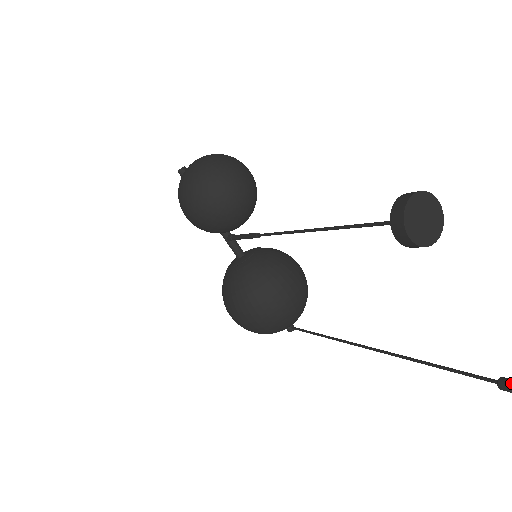
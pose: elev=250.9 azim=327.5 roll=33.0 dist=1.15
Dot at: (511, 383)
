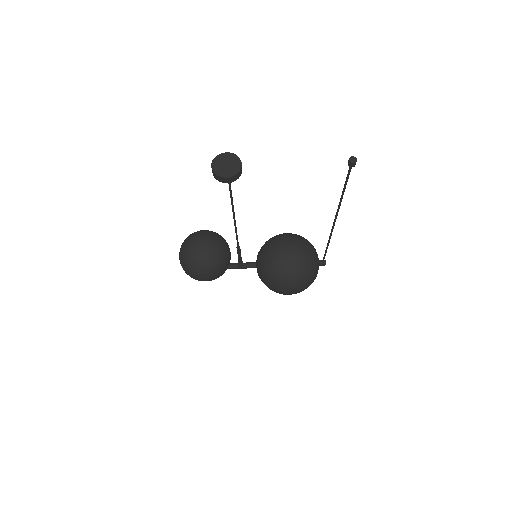
Dot at: (350, 160)
